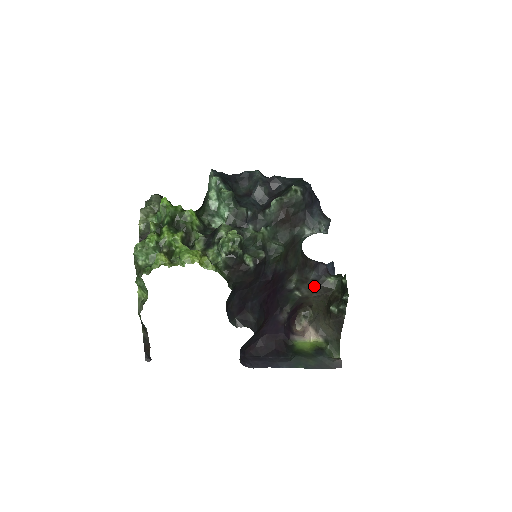
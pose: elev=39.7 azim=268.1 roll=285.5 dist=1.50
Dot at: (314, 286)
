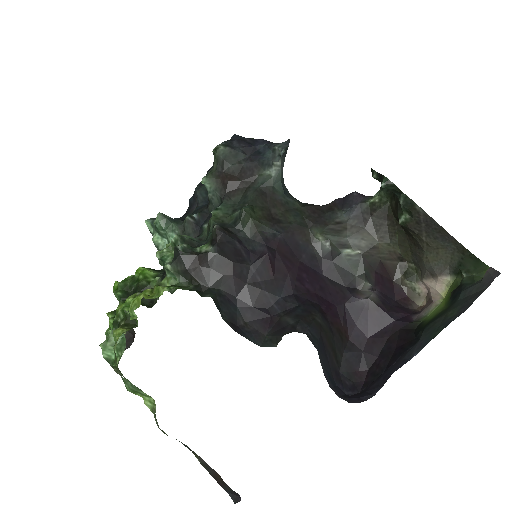
Dot at: (363, 226)
